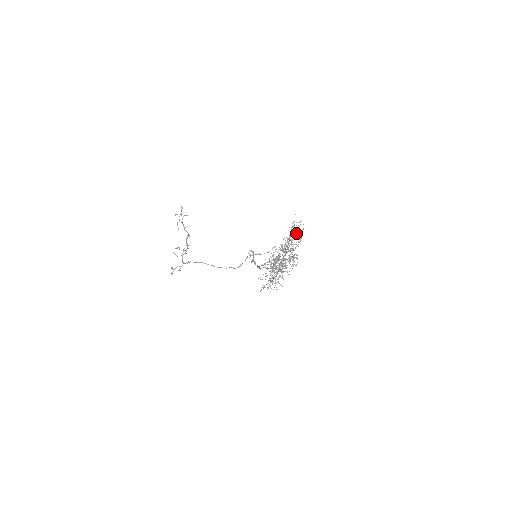
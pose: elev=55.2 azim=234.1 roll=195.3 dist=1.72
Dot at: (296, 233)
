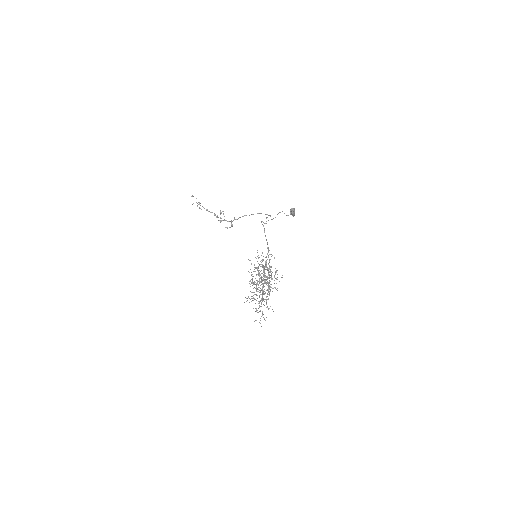
Dot at: (260, 264)
